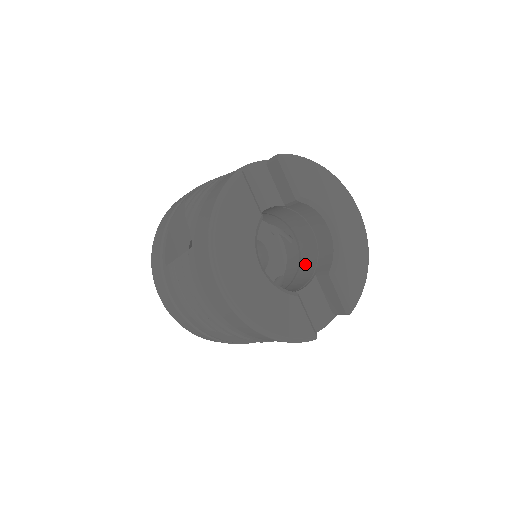
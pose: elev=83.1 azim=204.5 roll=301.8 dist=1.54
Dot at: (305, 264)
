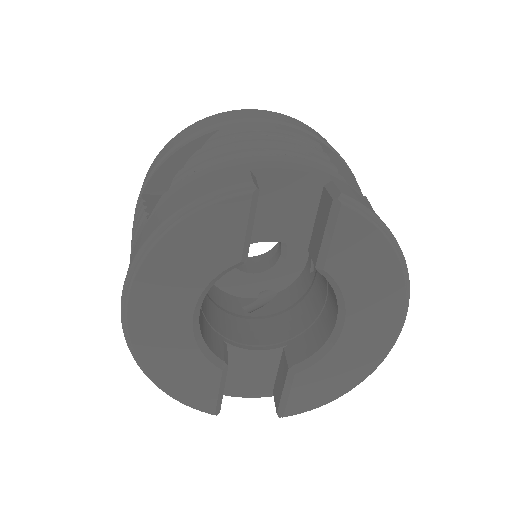
Dot at: (296, 315)
